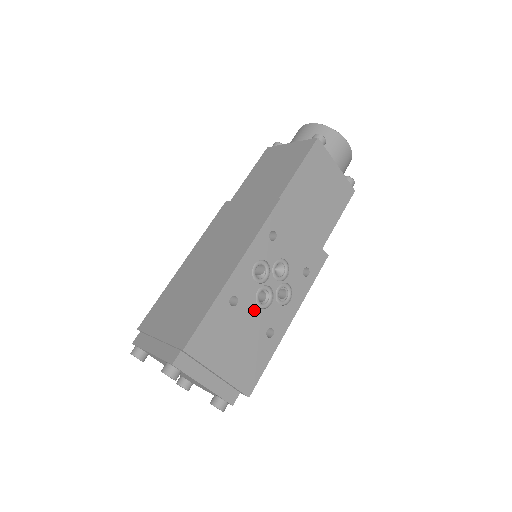
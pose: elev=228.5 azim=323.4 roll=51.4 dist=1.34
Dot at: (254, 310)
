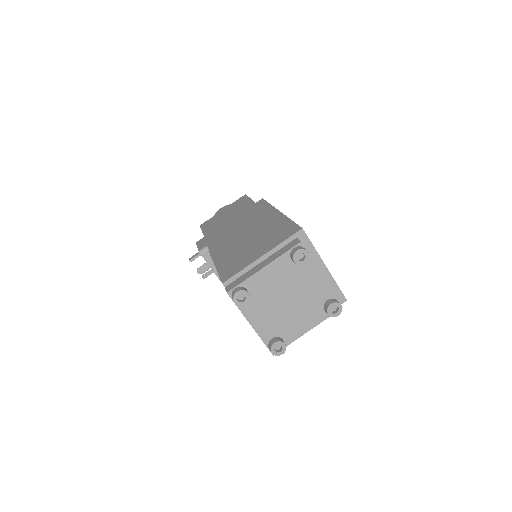
Dot at: occluded
